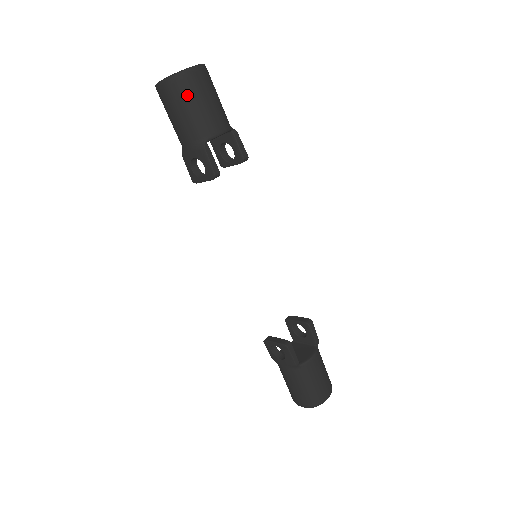
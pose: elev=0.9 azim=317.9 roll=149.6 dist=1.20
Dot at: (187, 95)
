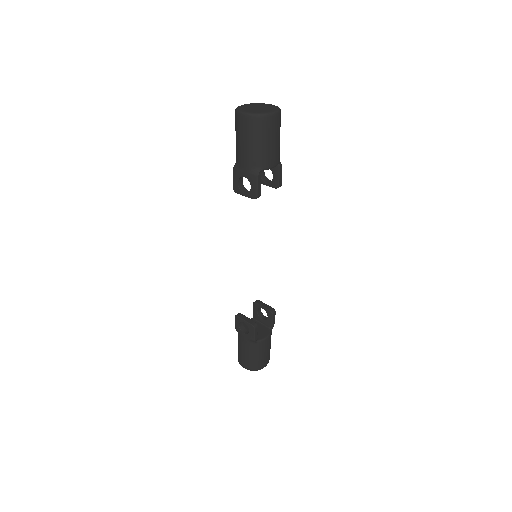
Dot at: (261, 133)
